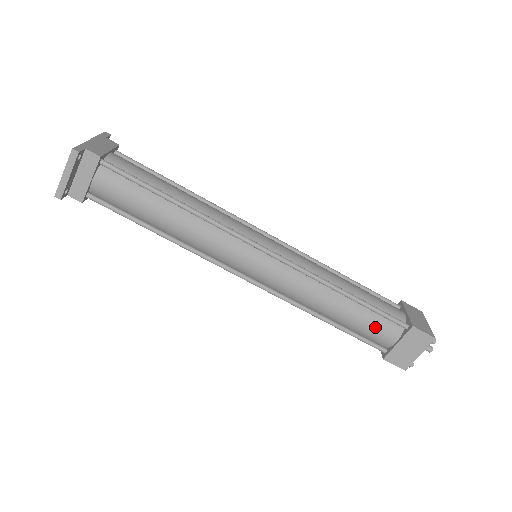
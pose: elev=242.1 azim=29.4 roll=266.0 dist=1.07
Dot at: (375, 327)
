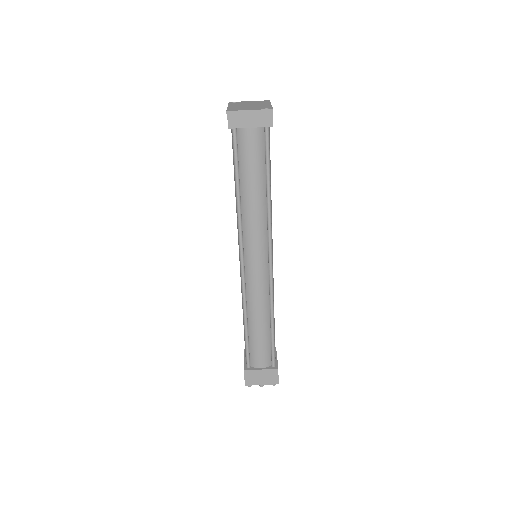
Dot at: (262, 352)
